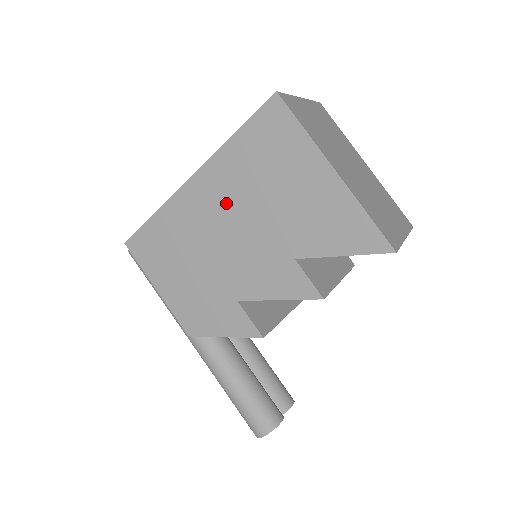
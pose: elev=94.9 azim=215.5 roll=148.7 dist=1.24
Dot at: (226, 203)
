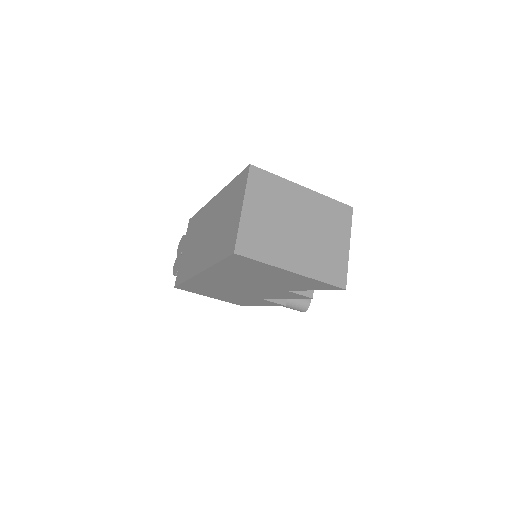
Dot at: (231, 279)
